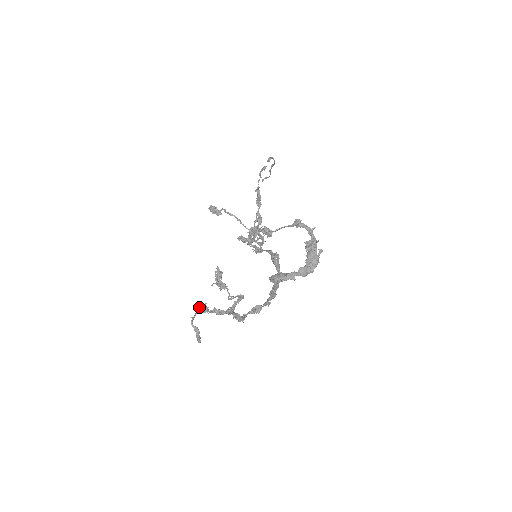
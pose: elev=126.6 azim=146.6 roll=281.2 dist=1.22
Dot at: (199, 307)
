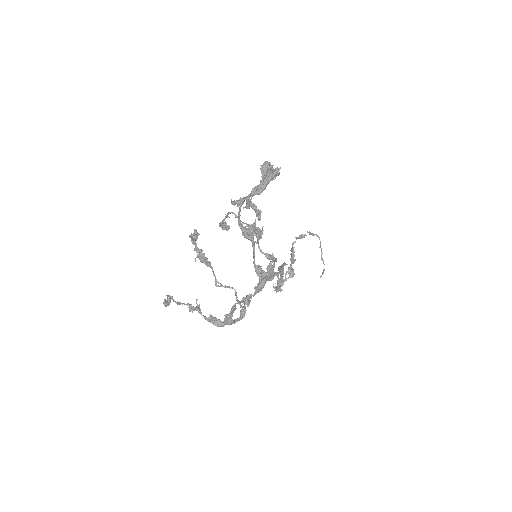
Dot at: (190, 304)
